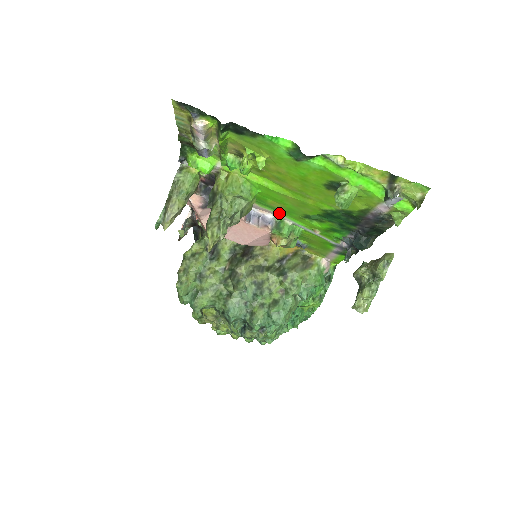
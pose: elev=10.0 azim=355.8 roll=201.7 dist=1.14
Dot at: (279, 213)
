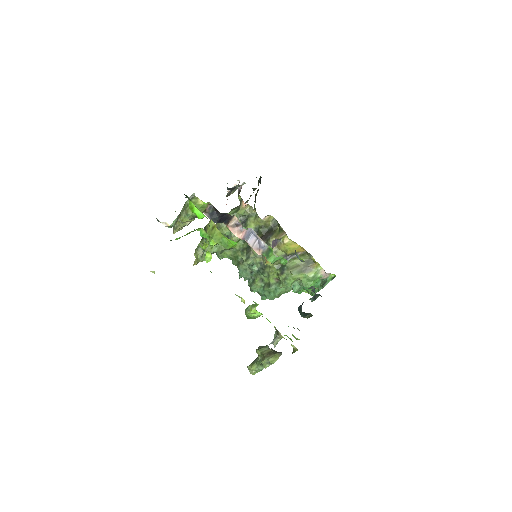
Dot at: occluded
